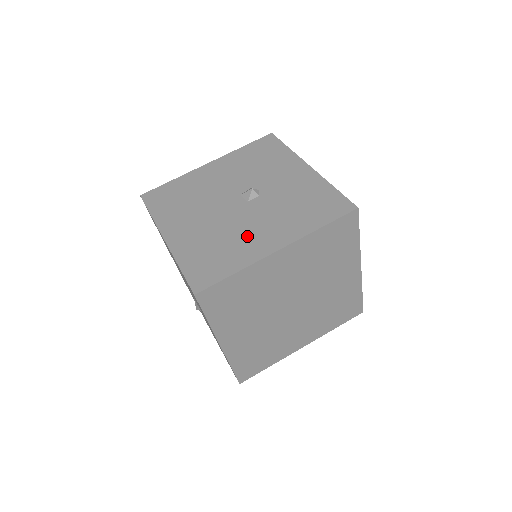
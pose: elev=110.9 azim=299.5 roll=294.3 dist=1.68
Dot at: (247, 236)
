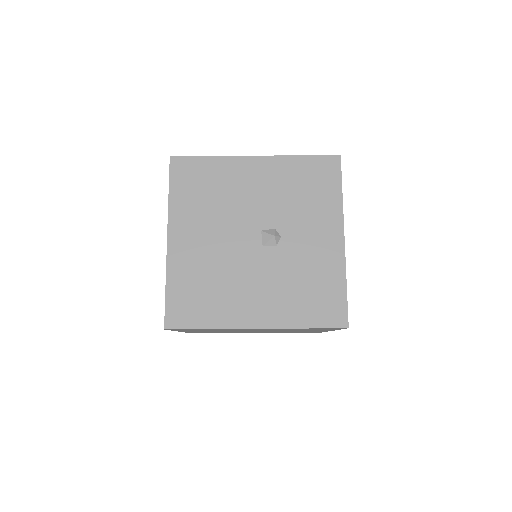
Dot at: (239, 292)
